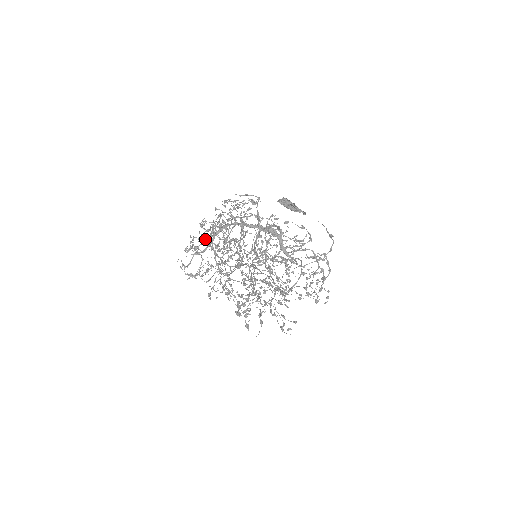
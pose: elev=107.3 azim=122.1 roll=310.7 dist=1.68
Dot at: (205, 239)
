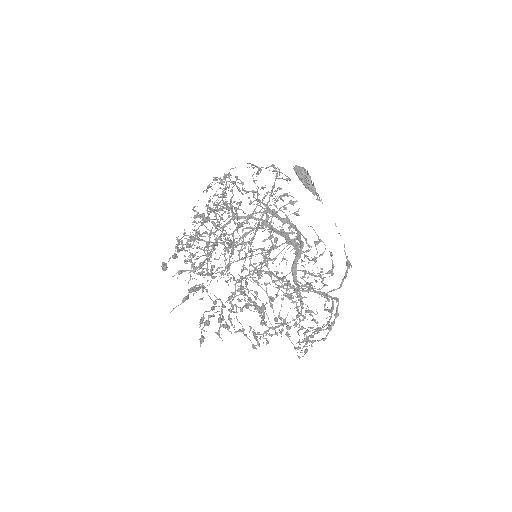
Dot at: (213, 204)
